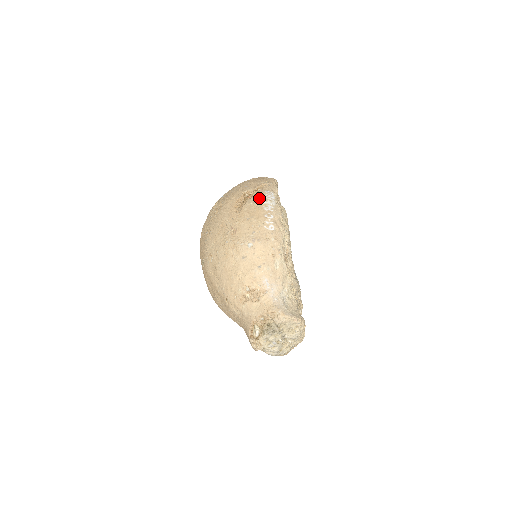
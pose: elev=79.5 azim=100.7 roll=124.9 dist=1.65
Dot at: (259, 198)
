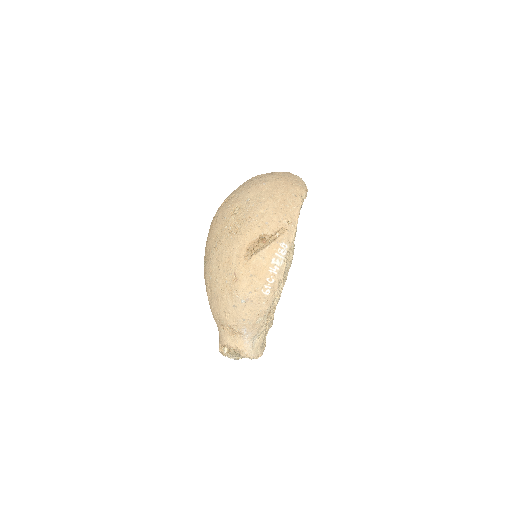
Dot at: (271, 254)
